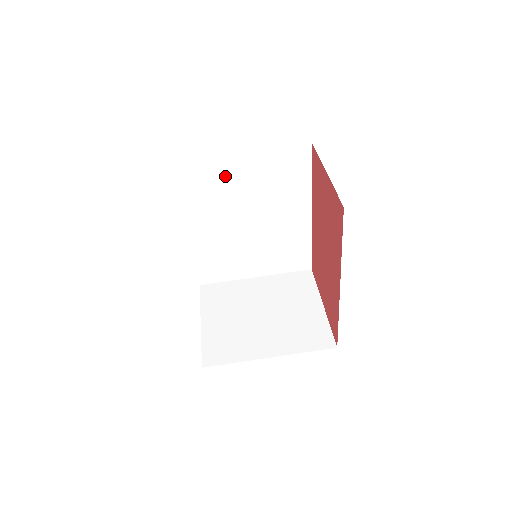
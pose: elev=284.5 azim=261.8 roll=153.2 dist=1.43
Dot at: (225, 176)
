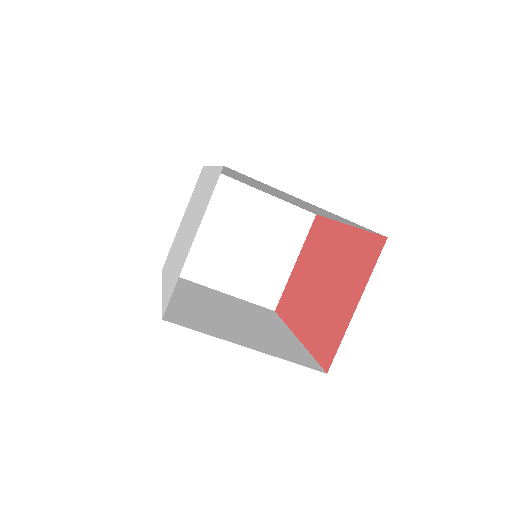
Dot at: (278, 191)
